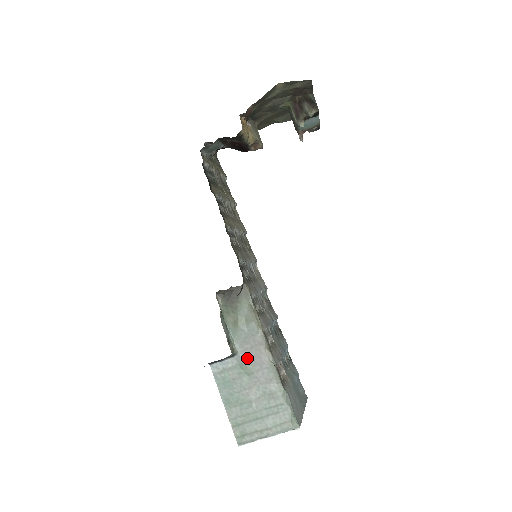
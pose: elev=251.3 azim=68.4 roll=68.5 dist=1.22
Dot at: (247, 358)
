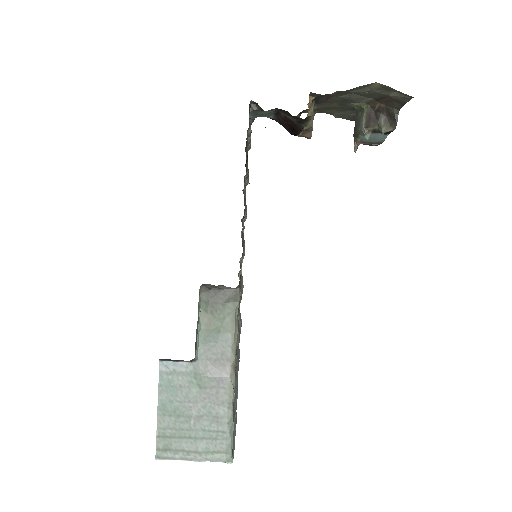
Dot at: (206, 369)
